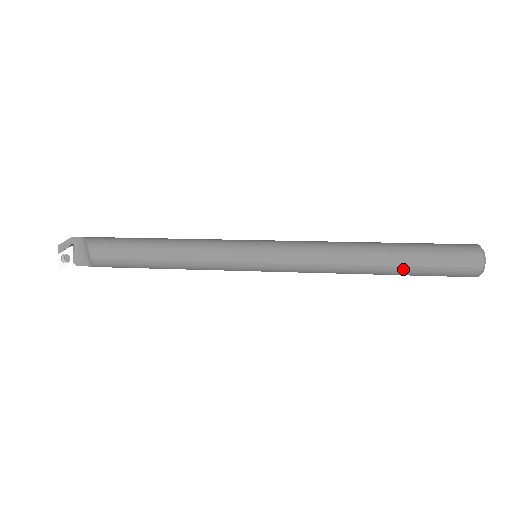
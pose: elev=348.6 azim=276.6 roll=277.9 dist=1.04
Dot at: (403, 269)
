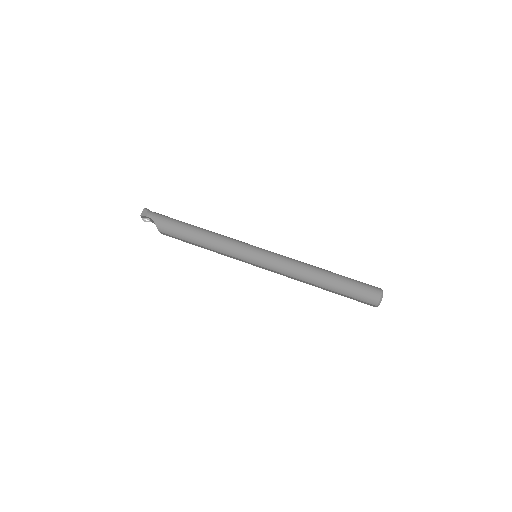
Dot at: (334, 292)
